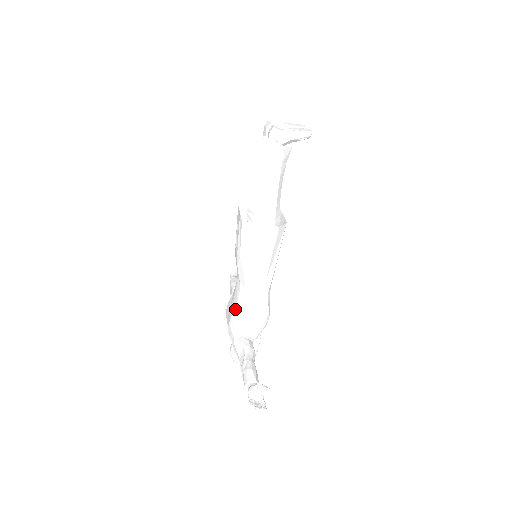
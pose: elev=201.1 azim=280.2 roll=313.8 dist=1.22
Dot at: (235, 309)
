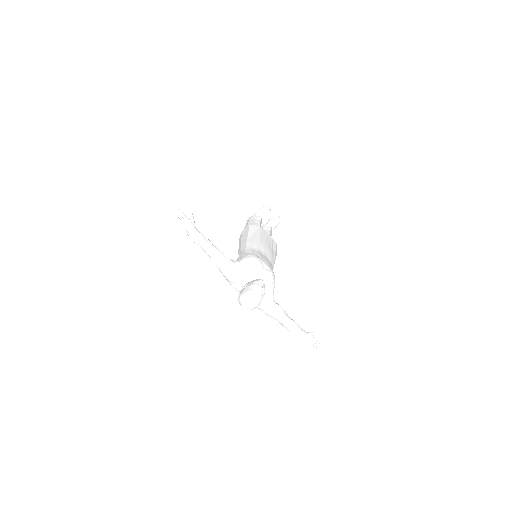
Dot at: occluded
